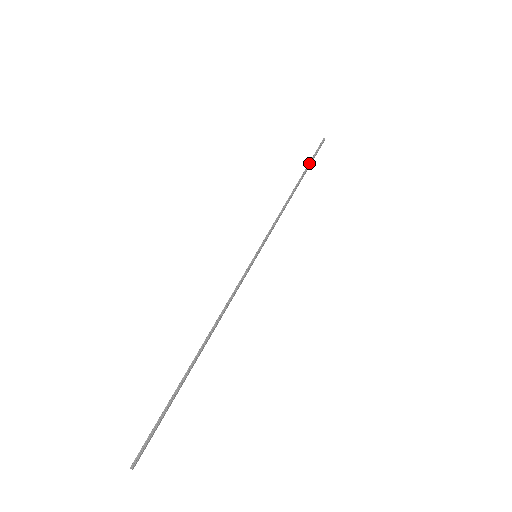
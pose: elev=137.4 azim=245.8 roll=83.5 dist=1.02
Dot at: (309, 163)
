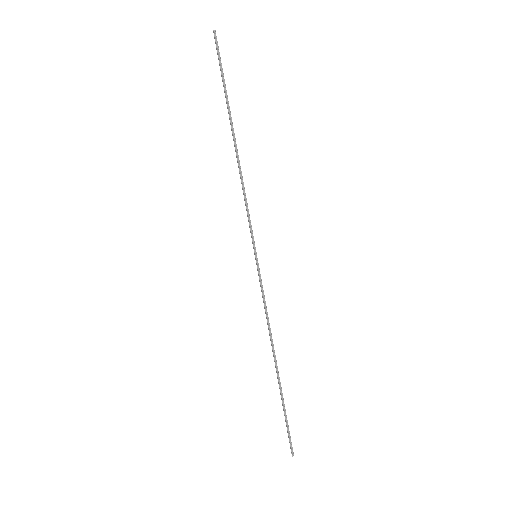
Dot at: (225, 92)
